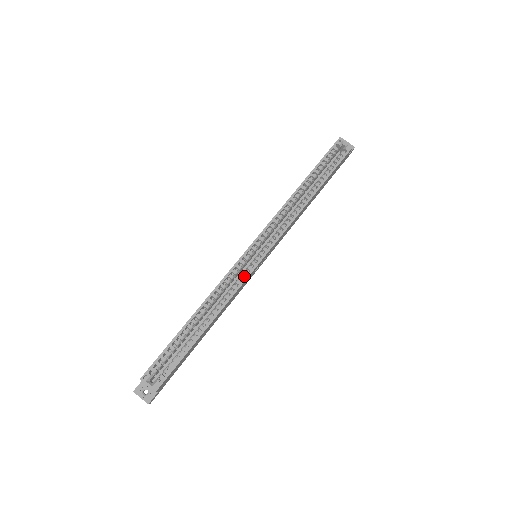
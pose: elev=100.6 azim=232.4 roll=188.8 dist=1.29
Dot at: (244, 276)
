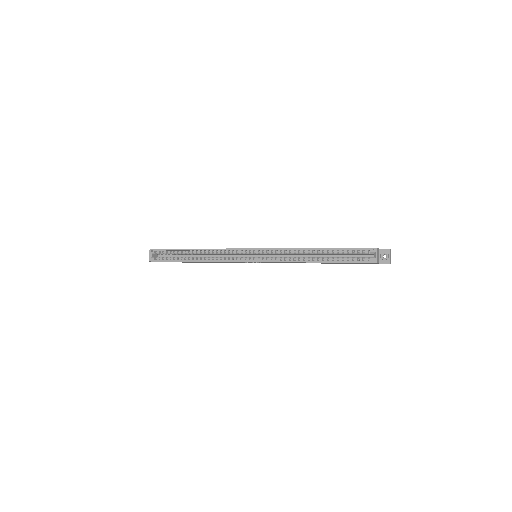
Dot at: (233, 259)
